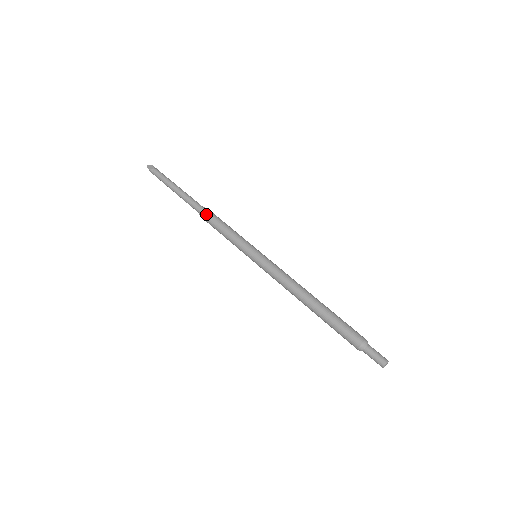
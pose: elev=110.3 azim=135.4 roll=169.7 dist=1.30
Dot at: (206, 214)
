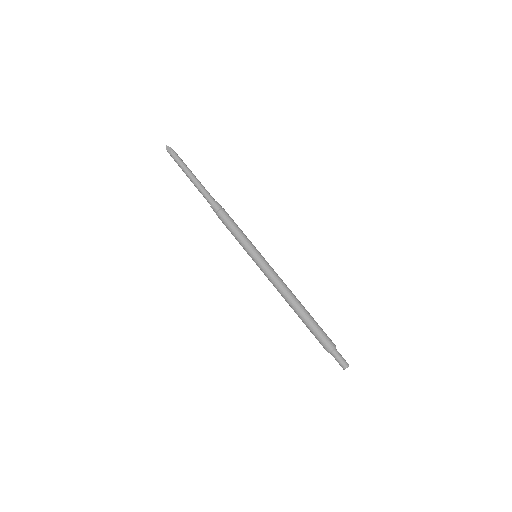
Dot at: (215, 210)
